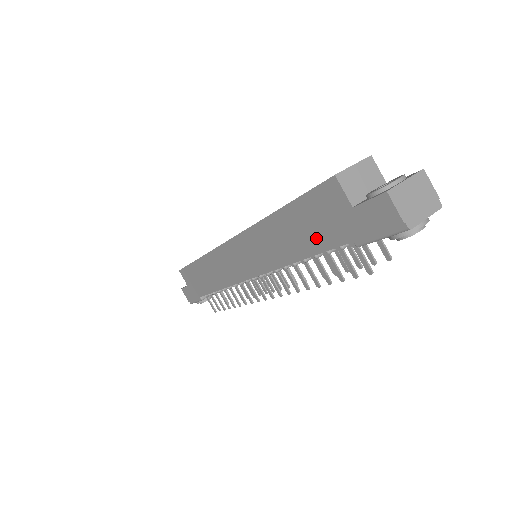
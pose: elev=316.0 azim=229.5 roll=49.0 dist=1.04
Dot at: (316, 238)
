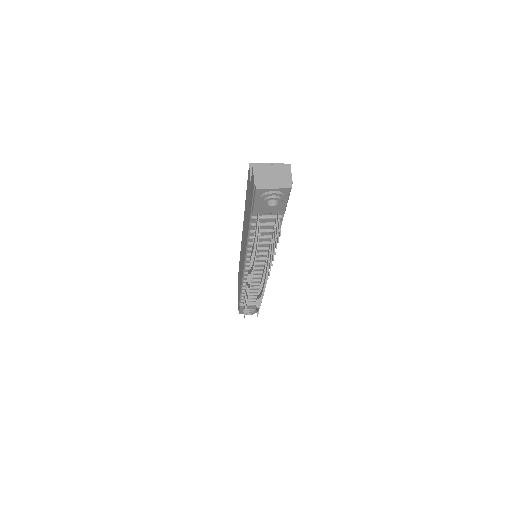
Dot at: (248, 215)
